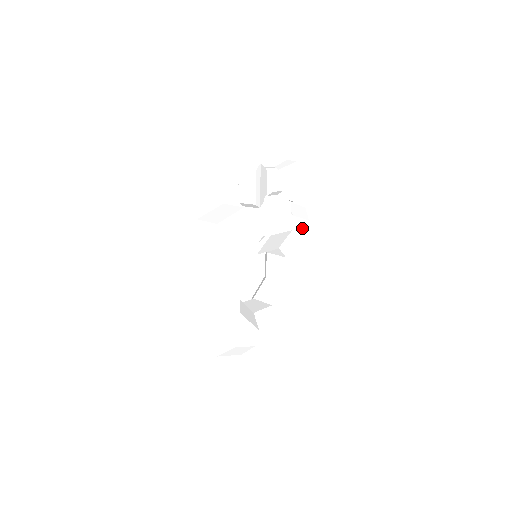
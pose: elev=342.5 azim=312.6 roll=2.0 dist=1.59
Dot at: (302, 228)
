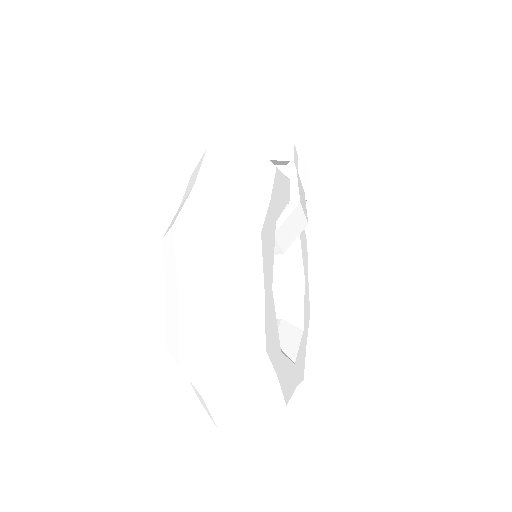
Dot at: (304, 243)
